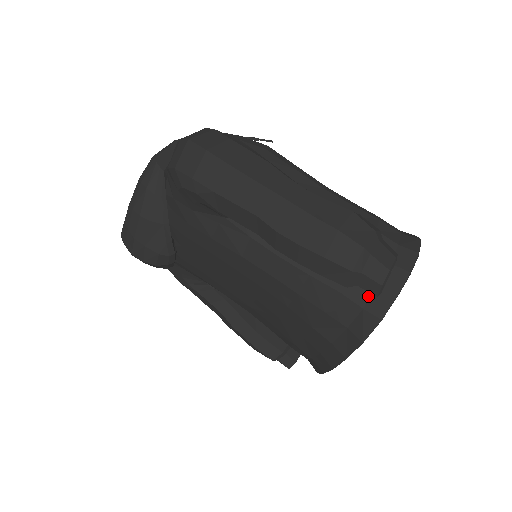
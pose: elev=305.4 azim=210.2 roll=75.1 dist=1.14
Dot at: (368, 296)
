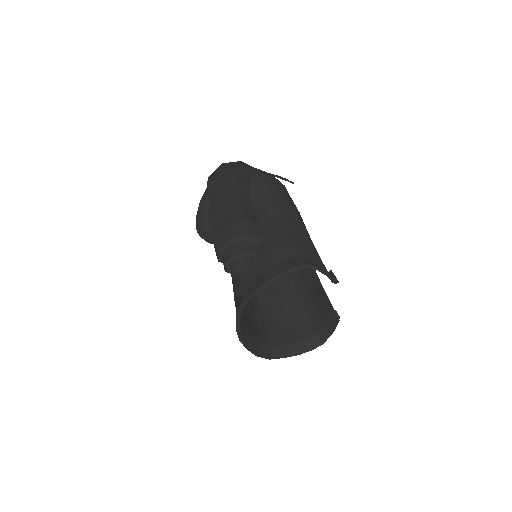
Dot at: (249, 284)
